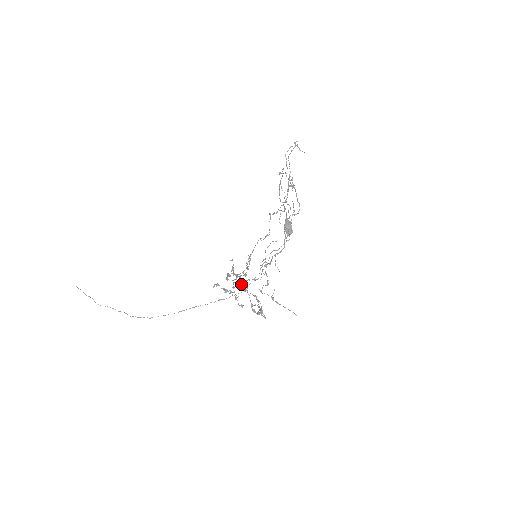
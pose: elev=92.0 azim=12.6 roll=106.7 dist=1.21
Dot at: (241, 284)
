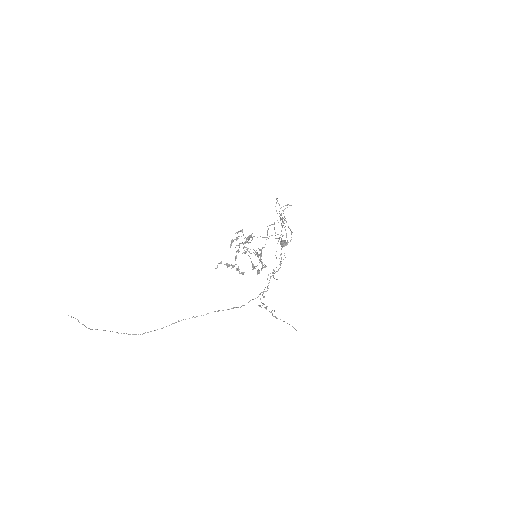
Dot at: (243, 247)
